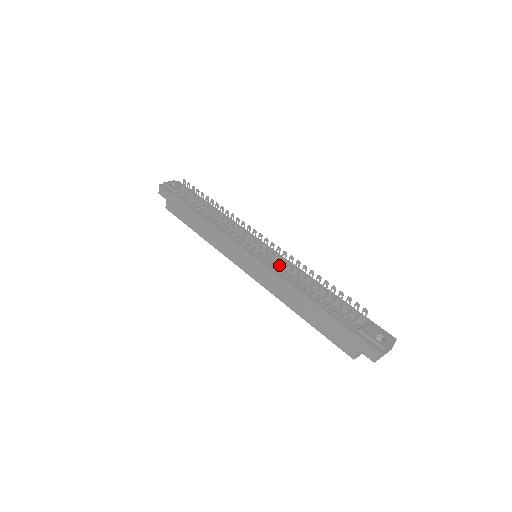
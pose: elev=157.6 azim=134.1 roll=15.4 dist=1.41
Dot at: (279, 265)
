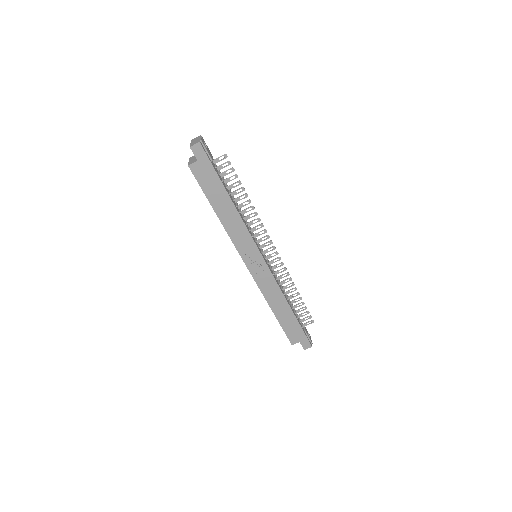
Dot at: (274, 273)
